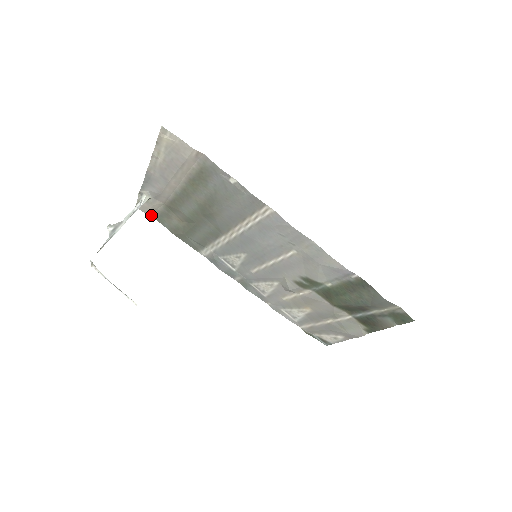
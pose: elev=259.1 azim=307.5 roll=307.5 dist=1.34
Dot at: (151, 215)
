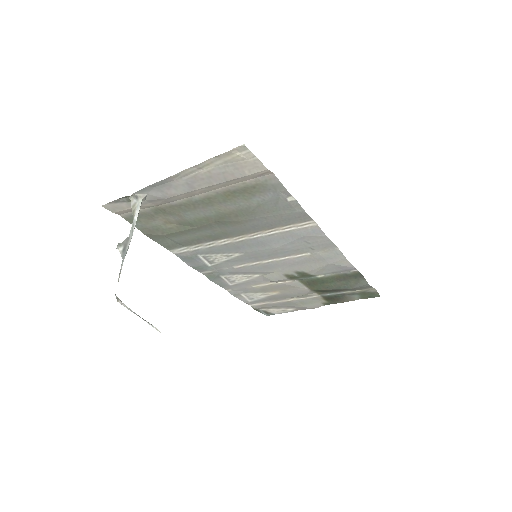
Dot at: (119, 214)
